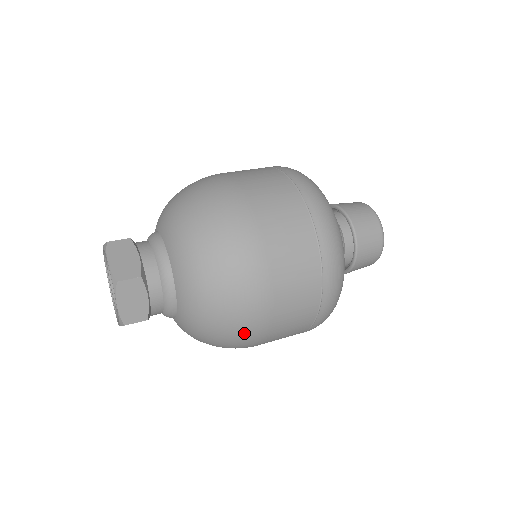
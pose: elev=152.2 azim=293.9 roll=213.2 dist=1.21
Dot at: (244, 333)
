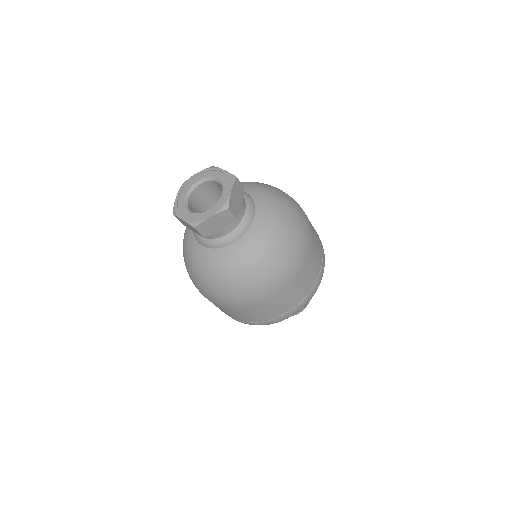
Dot at: (295, 202)
